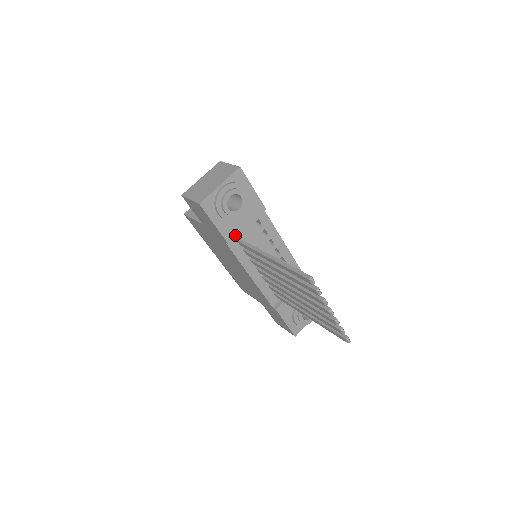
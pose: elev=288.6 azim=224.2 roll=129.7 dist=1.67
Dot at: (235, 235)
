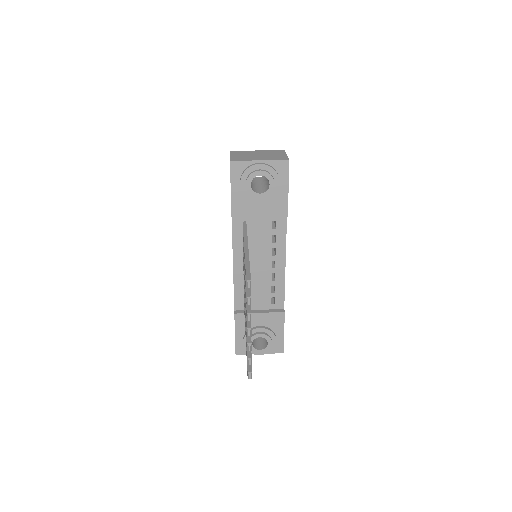
Dot at: (243, 215)
